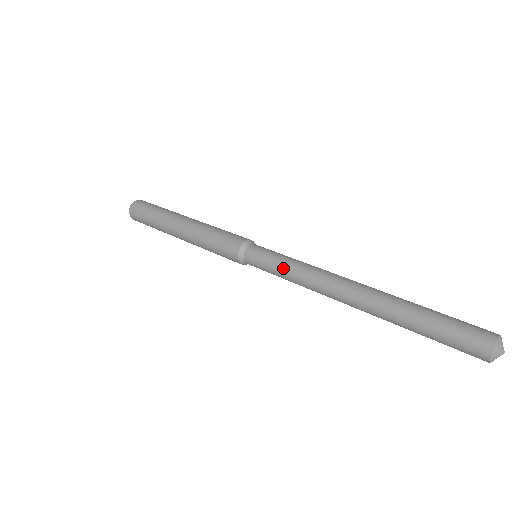
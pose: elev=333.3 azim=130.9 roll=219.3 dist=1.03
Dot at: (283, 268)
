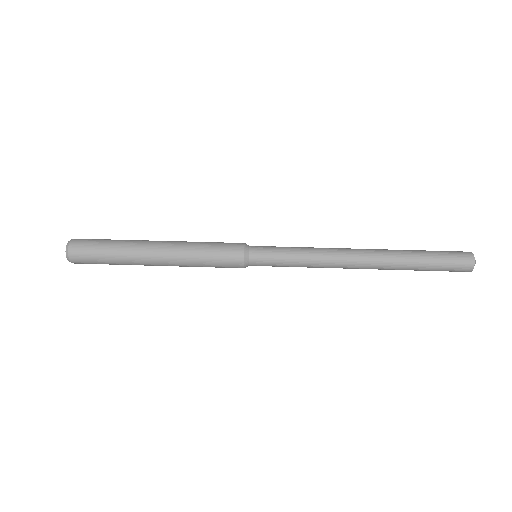
Dot at: (295, 266)
